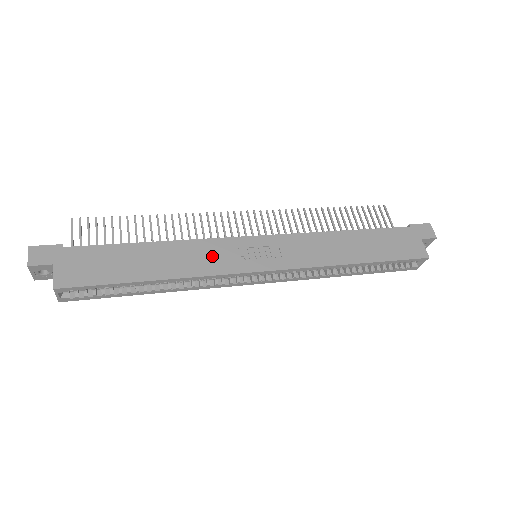
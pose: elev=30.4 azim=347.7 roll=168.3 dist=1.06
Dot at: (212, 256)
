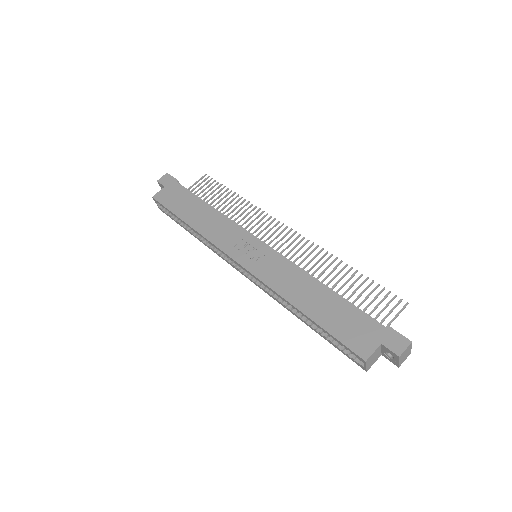
Dot at: (225, 233)
